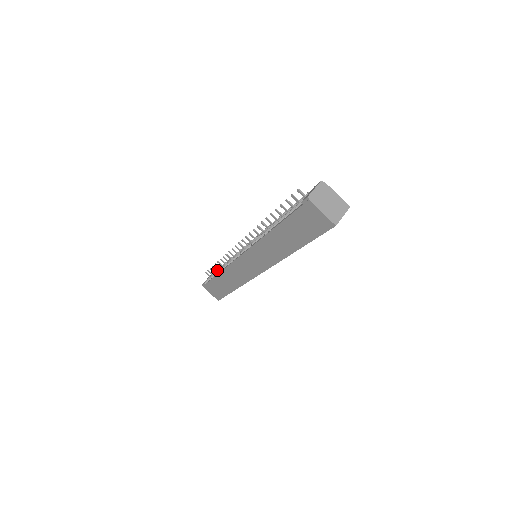
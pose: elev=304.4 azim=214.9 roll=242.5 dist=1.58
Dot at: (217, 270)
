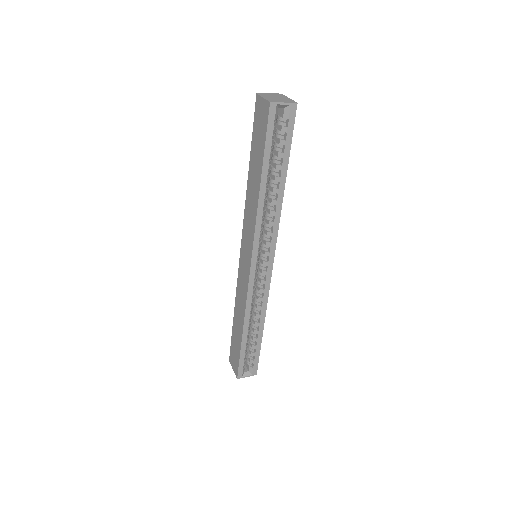
Dot at: occluded
